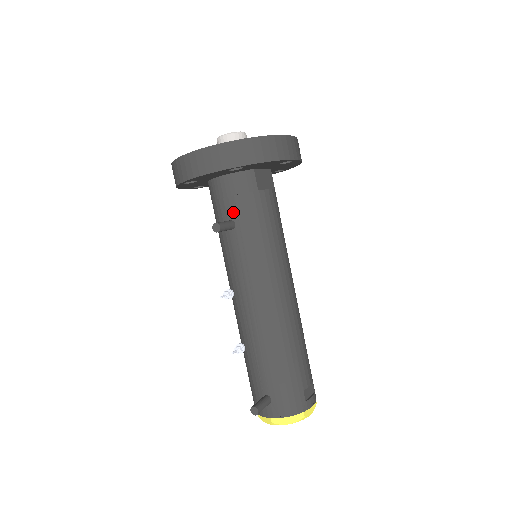
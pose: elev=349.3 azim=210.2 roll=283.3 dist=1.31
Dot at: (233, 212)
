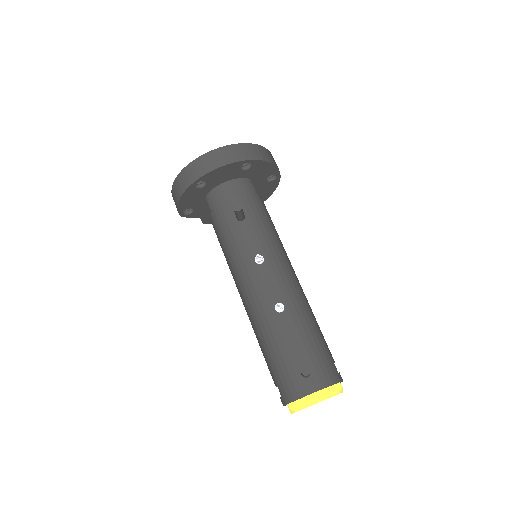
Dot at: occluded
